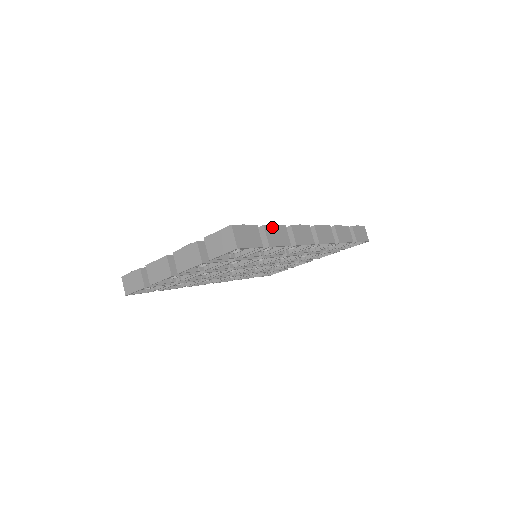
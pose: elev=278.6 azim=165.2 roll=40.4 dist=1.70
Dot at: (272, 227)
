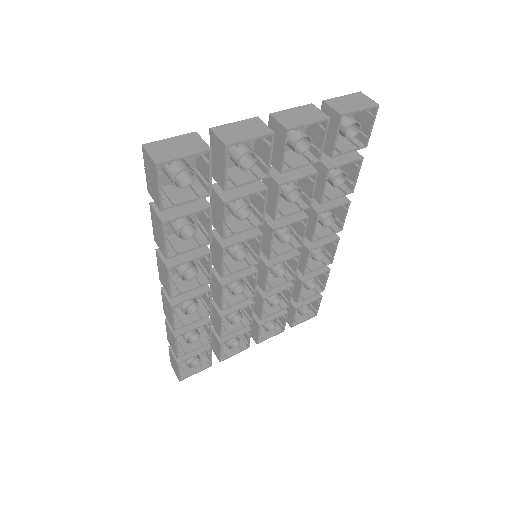
Dot at: occluded
